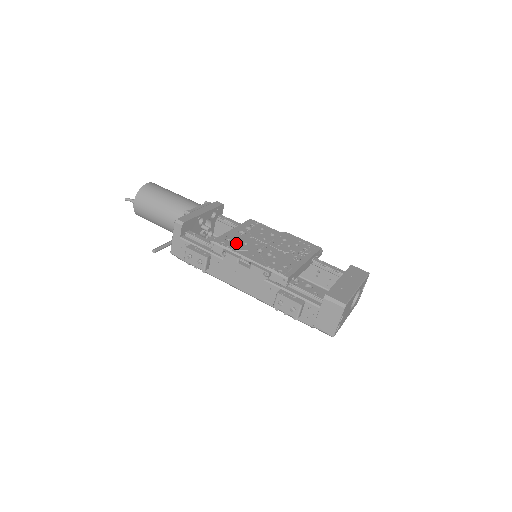
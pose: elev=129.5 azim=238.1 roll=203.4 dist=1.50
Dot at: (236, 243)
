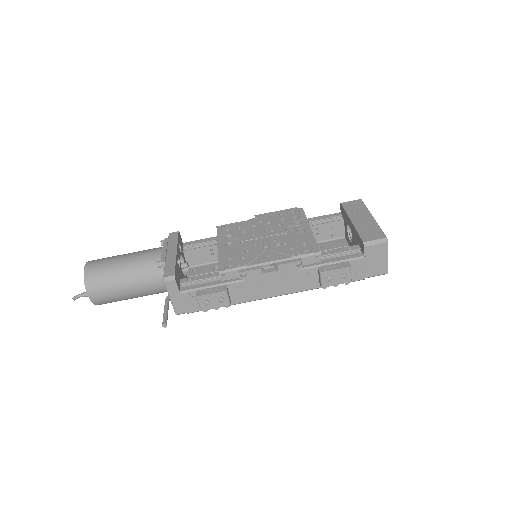
Dot at: (240, 257)
